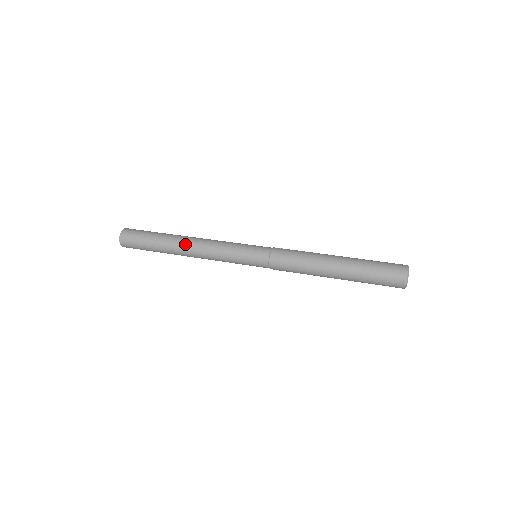
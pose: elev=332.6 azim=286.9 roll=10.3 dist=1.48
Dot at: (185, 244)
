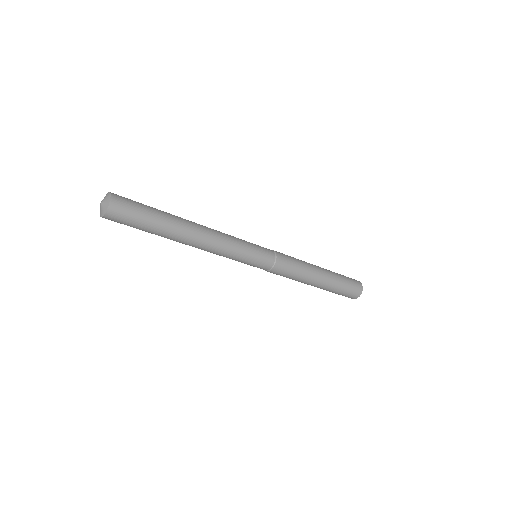
Dot at: occluded
